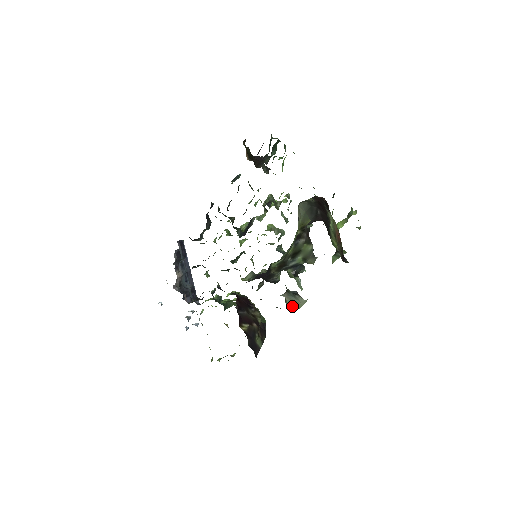
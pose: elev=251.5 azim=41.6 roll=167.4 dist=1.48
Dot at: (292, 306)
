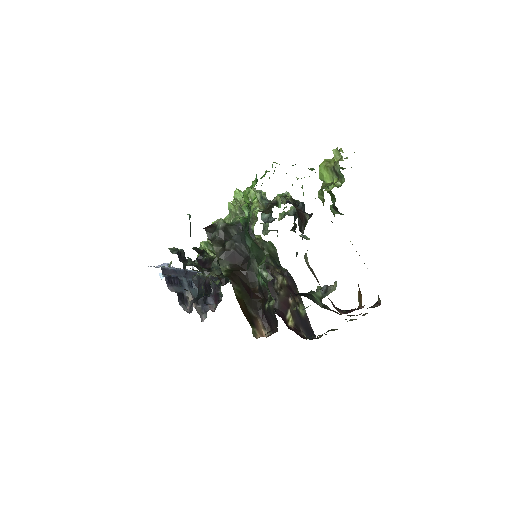
Dot at: occluded
